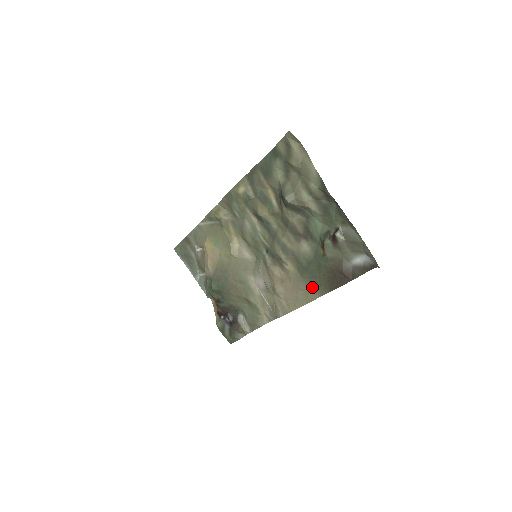
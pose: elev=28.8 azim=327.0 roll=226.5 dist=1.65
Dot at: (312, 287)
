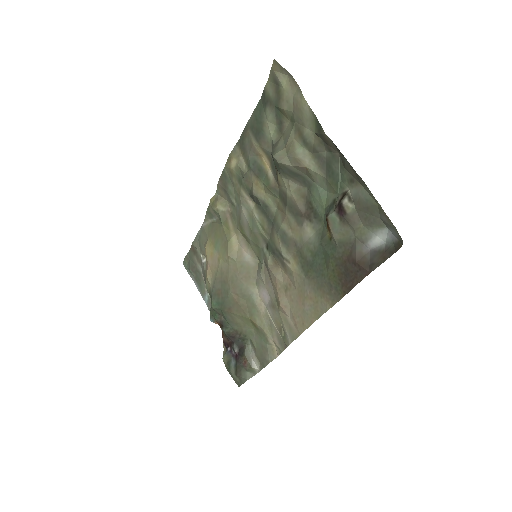
Dot at: (320, 292)
